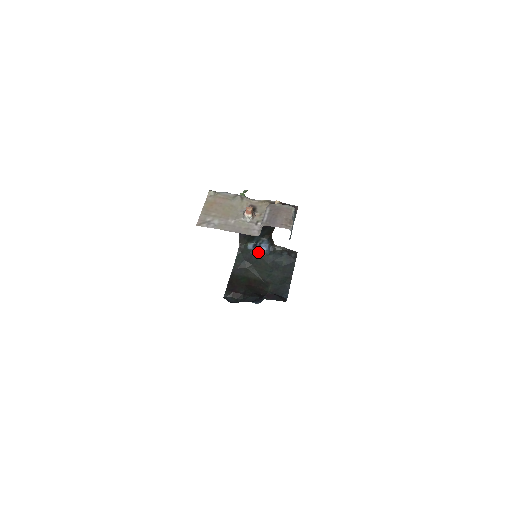
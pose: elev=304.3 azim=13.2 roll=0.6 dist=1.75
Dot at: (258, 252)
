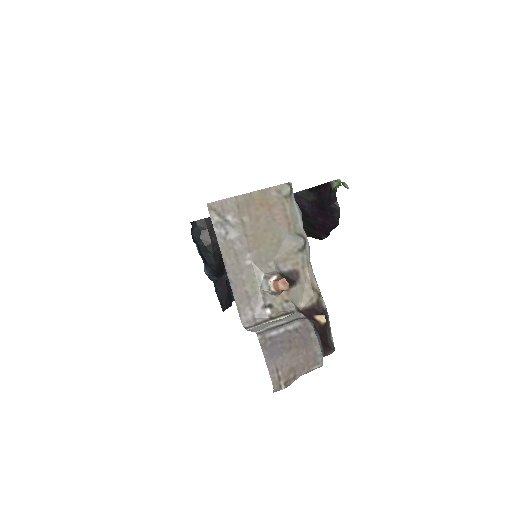
Dot at: occluded
